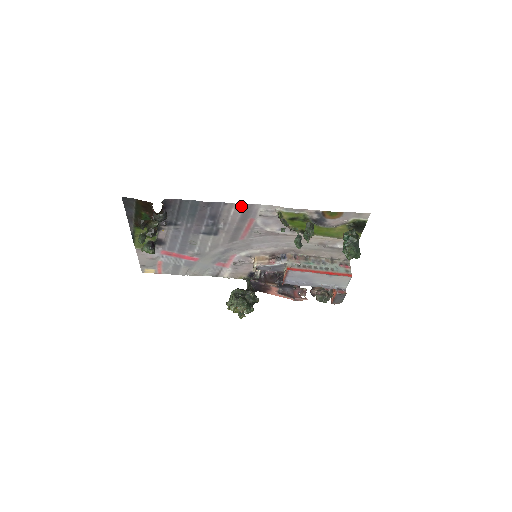
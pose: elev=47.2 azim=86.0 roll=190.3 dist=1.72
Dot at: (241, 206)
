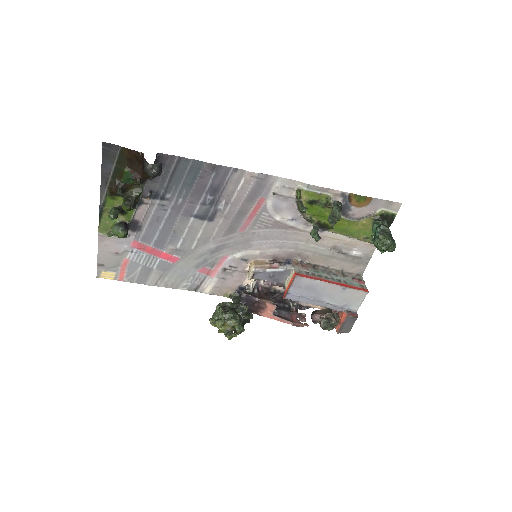
Dot at: (254, 176)
